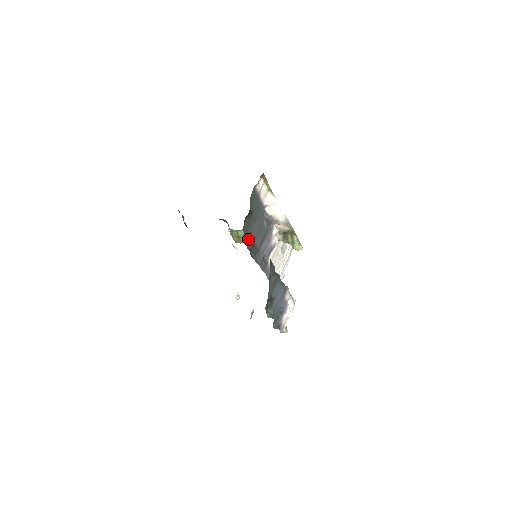
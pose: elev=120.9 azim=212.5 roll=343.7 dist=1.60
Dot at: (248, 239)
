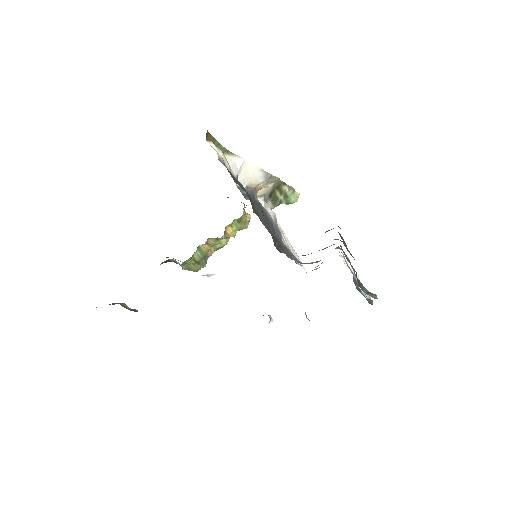
Dot at: (271, 235)
